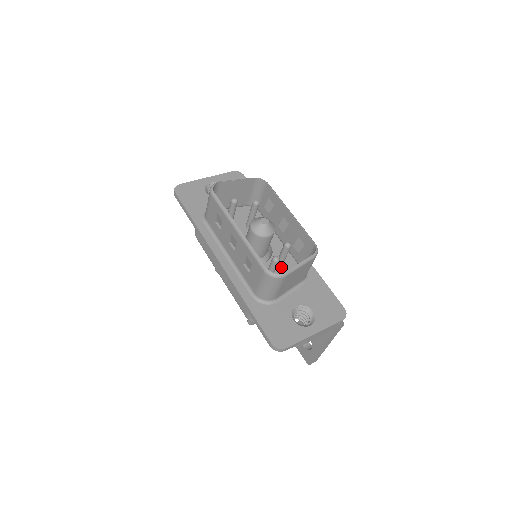
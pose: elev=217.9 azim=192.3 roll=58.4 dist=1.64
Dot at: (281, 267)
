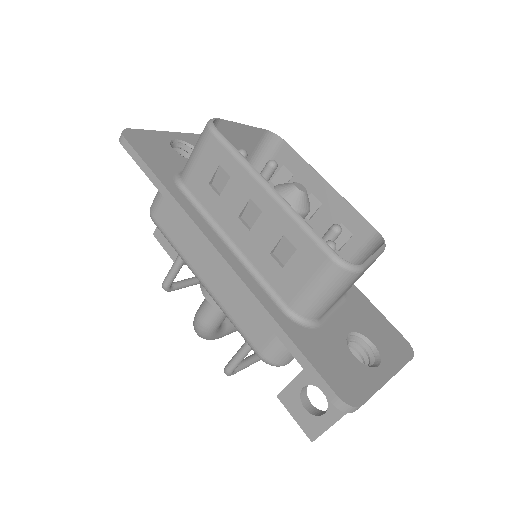
Dot at: occluded
